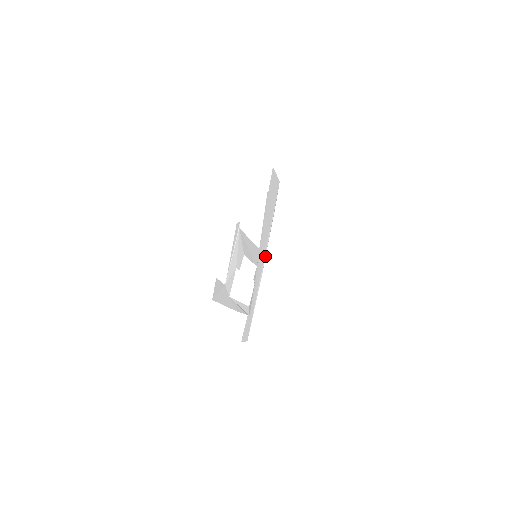
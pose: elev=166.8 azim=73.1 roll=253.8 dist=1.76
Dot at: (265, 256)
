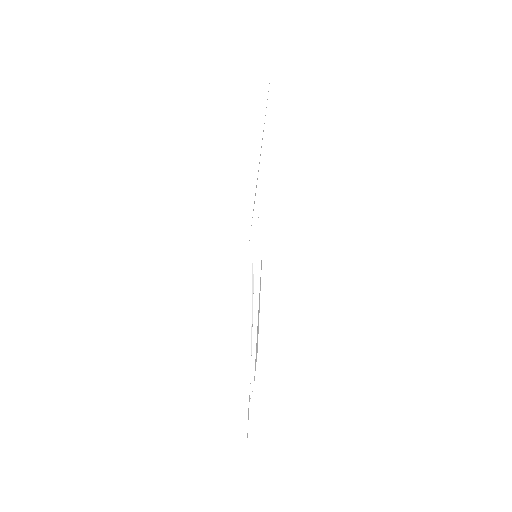
Dot at: occluded
